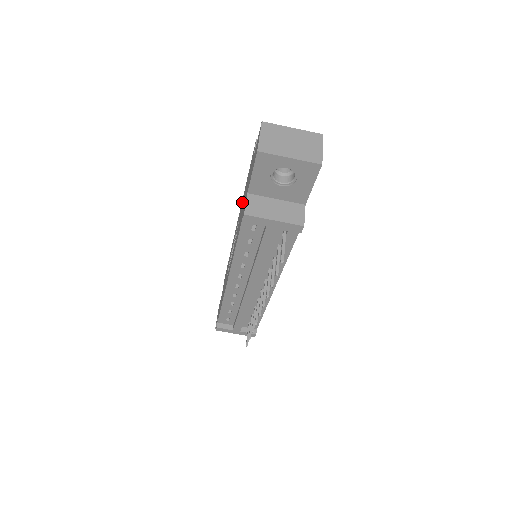
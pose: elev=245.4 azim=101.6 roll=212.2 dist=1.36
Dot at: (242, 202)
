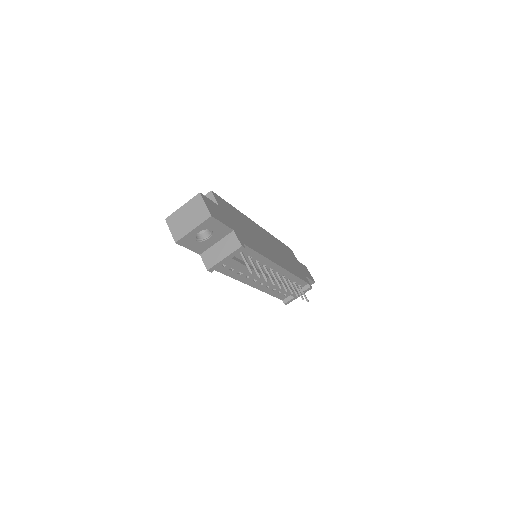
Dot at: occluded
